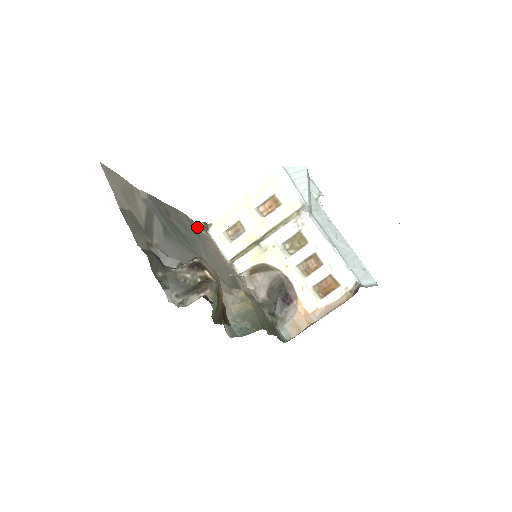
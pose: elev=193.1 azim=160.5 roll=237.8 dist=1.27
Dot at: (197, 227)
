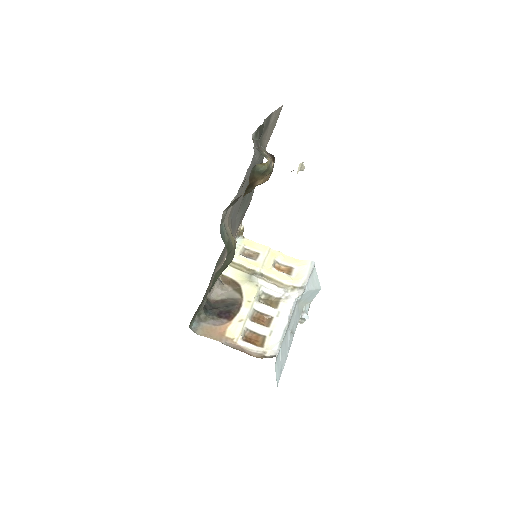
Dot at: (241, 221)
